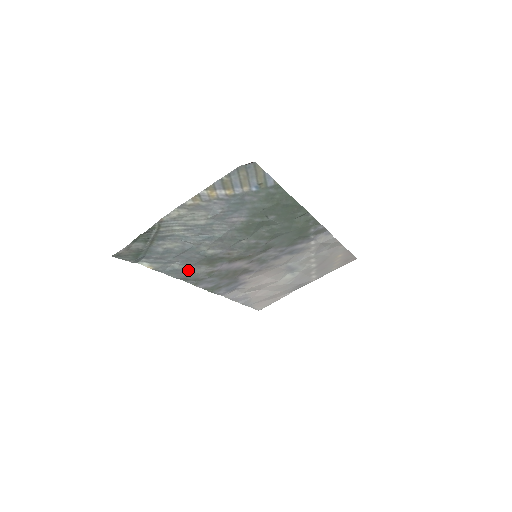
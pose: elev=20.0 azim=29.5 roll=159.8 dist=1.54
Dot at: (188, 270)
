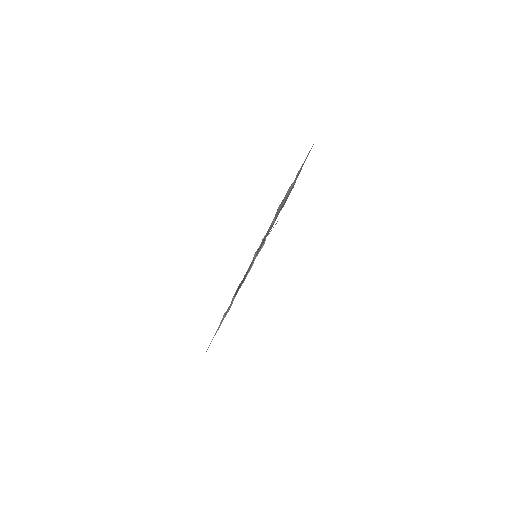
Dot at: occluded
